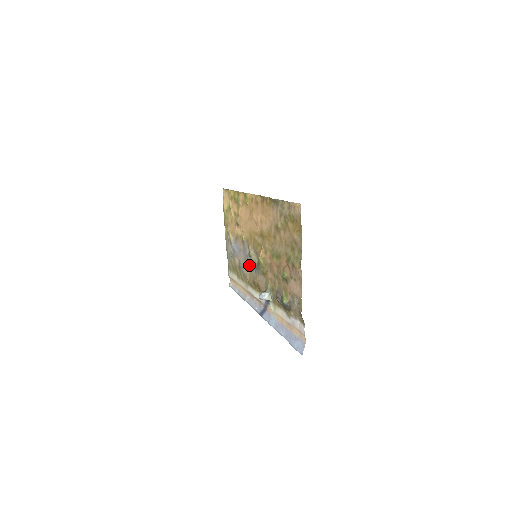
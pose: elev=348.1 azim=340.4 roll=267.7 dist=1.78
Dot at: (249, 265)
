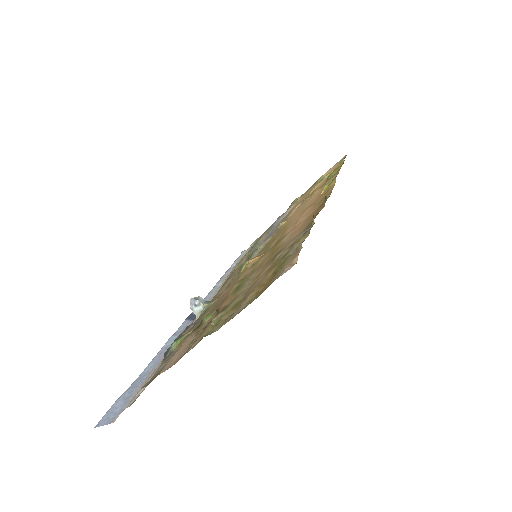
Dot at: (250, 256)
